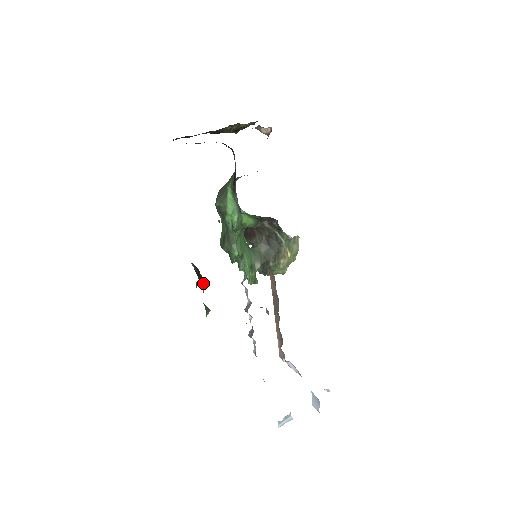
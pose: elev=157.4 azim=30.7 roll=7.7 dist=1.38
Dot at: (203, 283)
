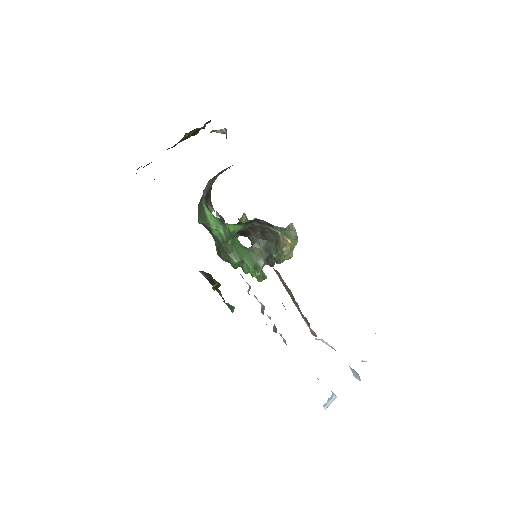
Dot at: (219, 286)
